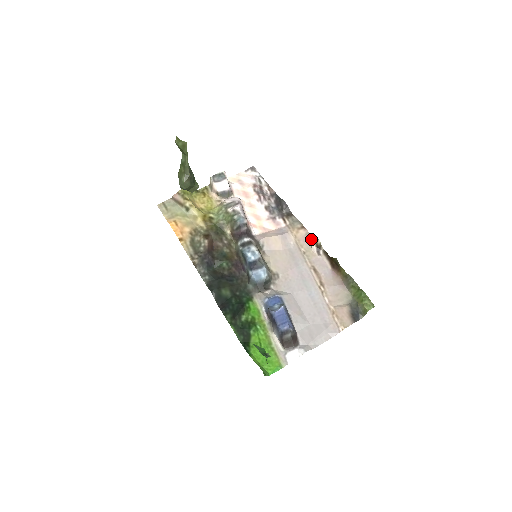
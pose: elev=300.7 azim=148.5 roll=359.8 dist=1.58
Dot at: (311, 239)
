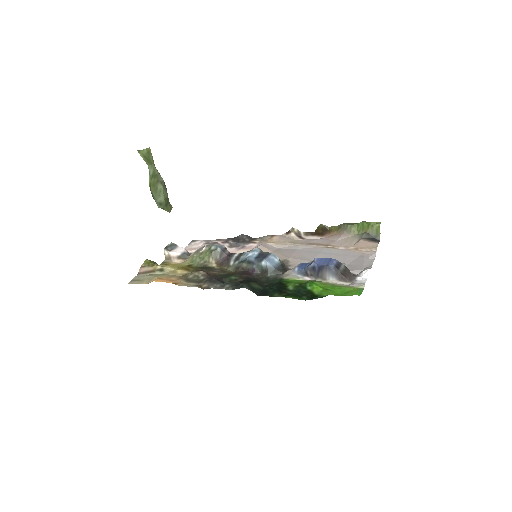
Dot at: (287, 235)
